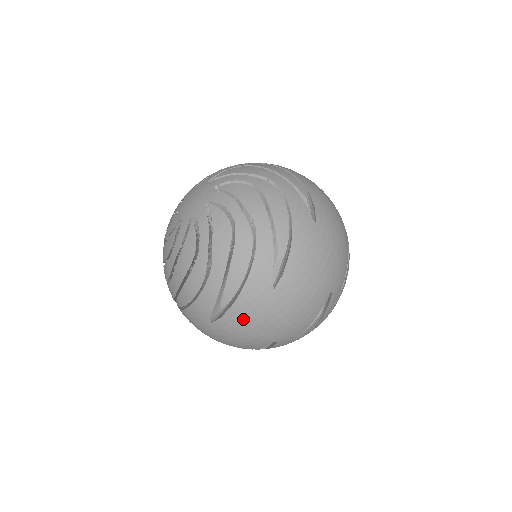
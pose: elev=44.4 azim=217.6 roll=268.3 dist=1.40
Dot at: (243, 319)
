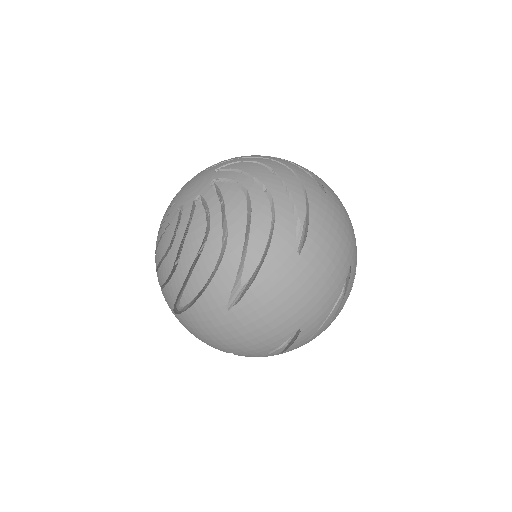
Dot at: (324, 229)
